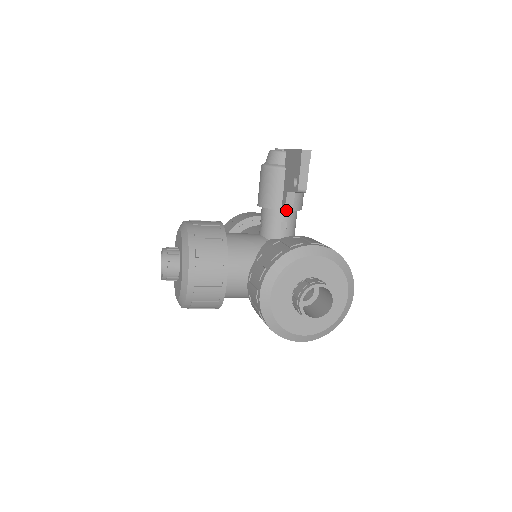
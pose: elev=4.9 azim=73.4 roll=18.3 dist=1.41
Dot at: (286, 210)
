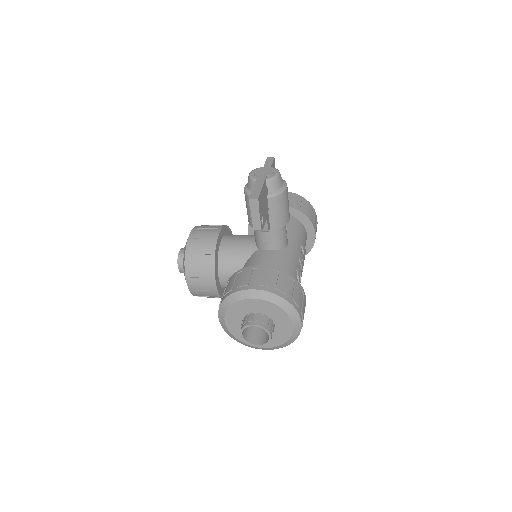
Dot at: (263, 231)
